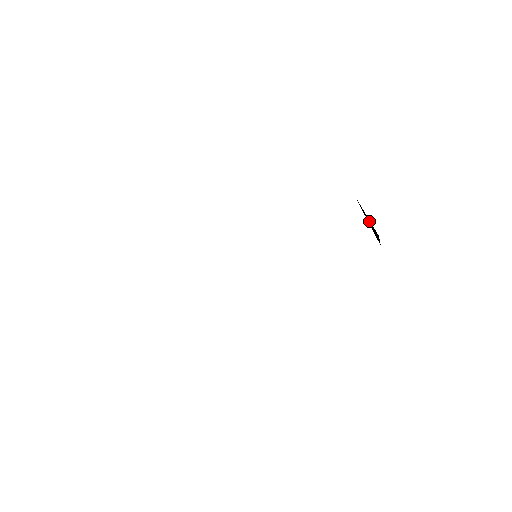
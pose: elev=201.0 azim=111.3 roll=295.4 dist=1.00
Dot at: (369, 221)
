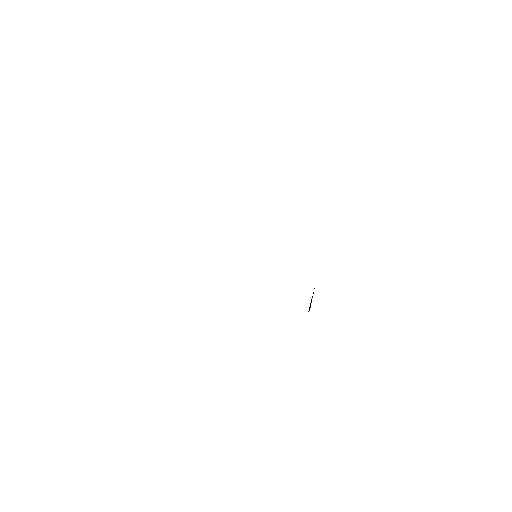
Dot at: occluded
